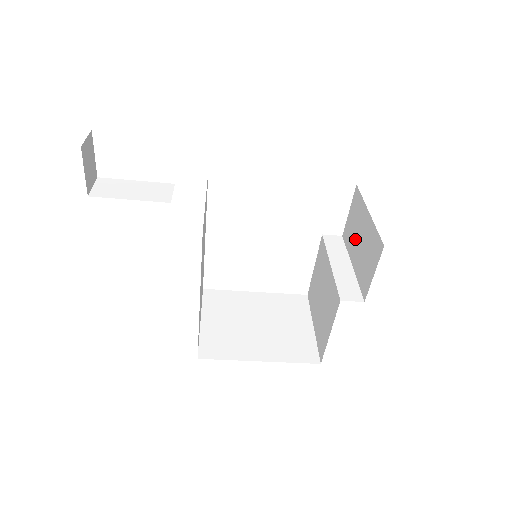
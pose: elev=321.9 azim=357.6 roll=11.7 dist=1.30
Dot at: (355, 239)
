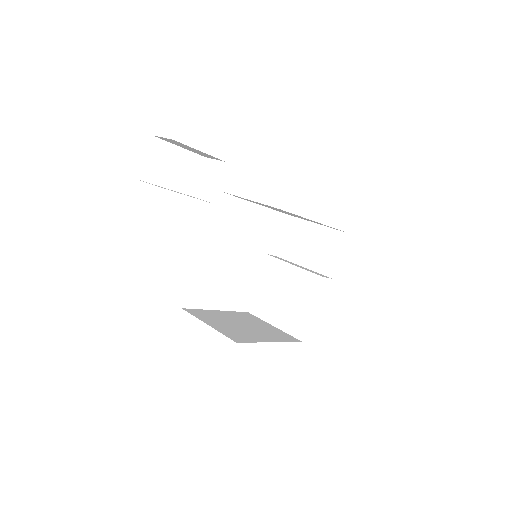
Dot at: (301, 248)
